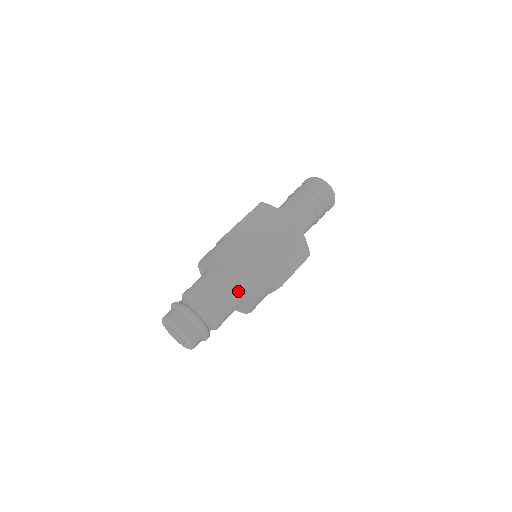
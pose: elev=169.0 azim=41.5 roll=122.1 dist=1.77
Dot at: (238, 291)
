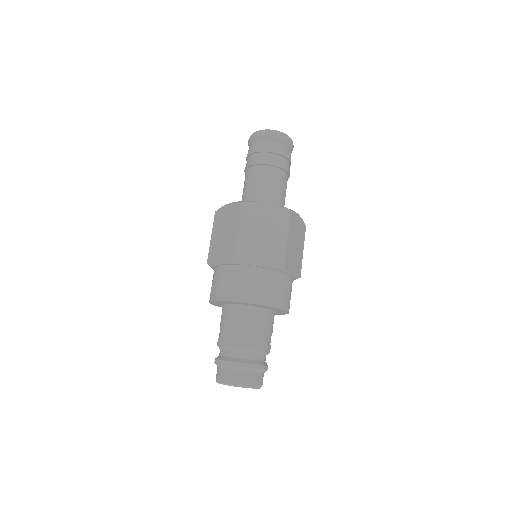
Dot at: (272, 311)
